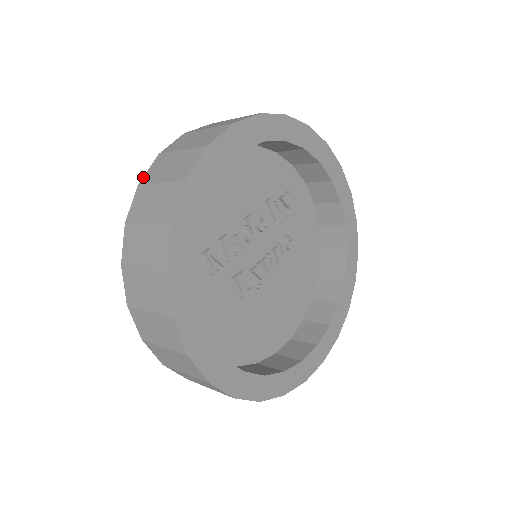
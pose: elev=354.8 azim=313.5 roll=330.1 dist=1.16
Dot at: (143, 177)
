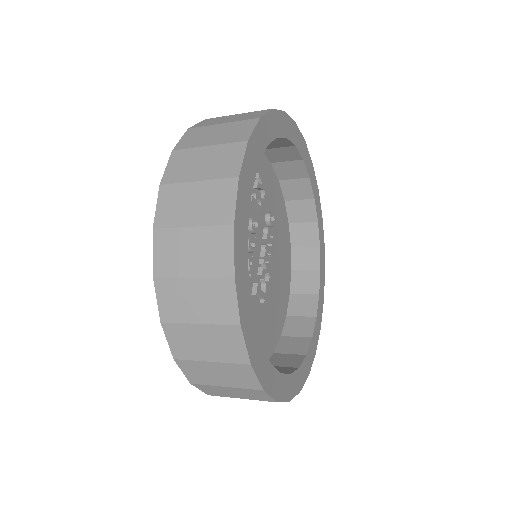
Dot at: (153, 266)
